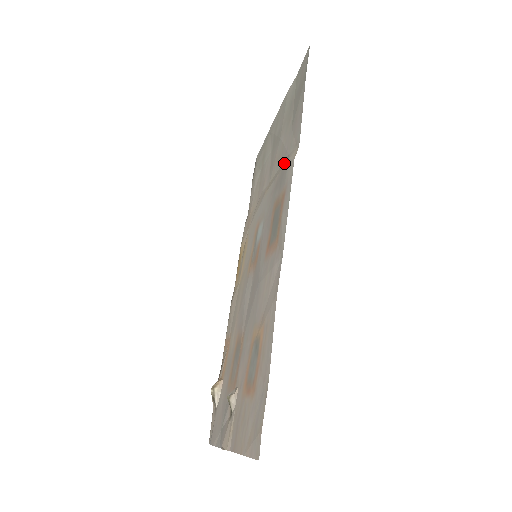
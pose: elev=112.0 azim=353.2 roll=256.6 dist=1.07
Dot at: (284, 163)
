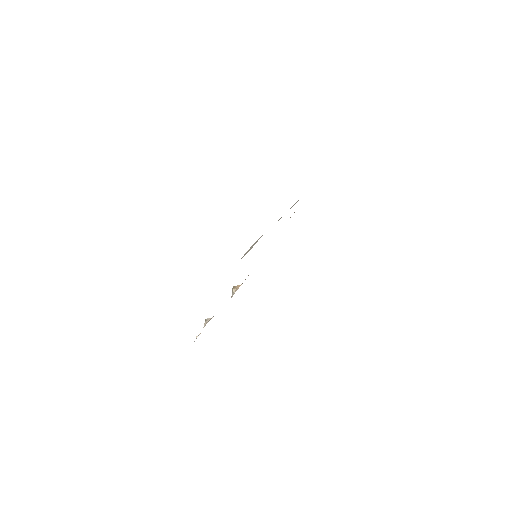
Dot at: occluded
